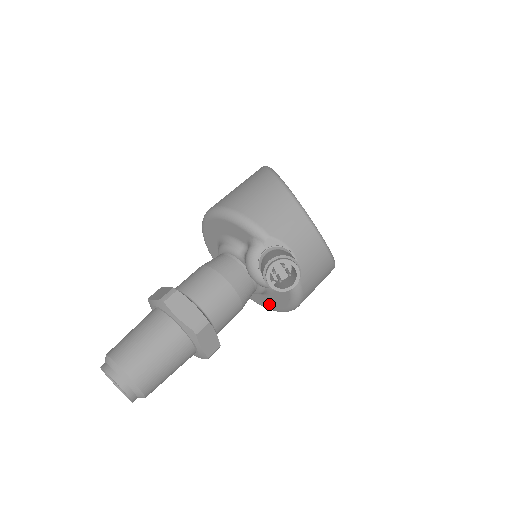
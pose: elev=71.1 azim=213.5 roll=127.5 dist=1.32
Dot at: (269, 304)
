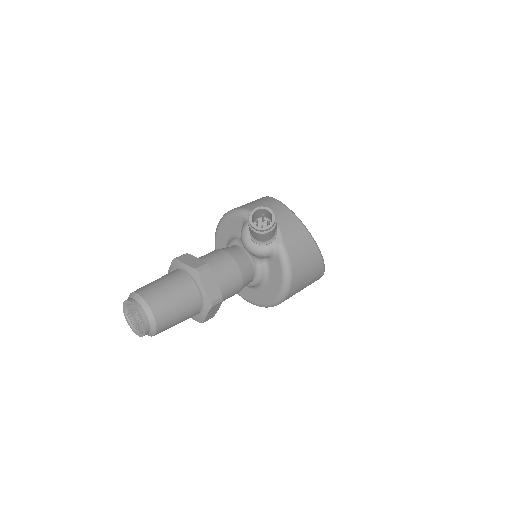
Dot at: (271, 294)
